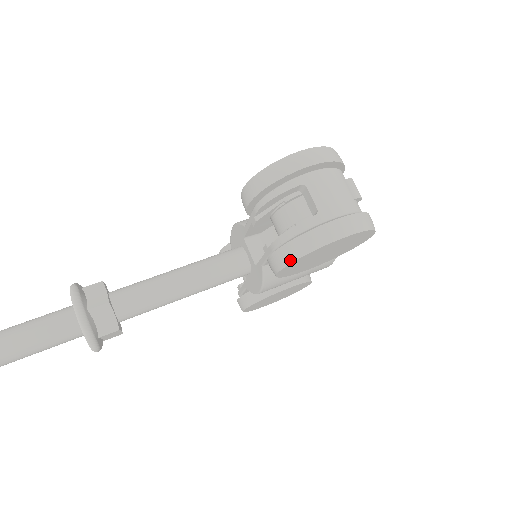
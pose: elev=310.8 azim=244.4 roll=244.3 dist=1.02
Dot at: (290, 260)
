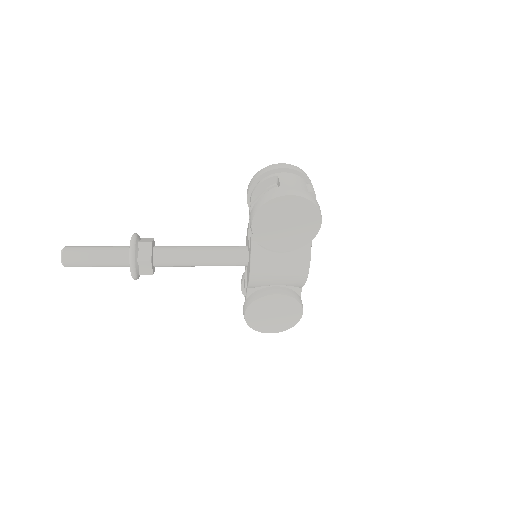
Dot at: (257, 209)
